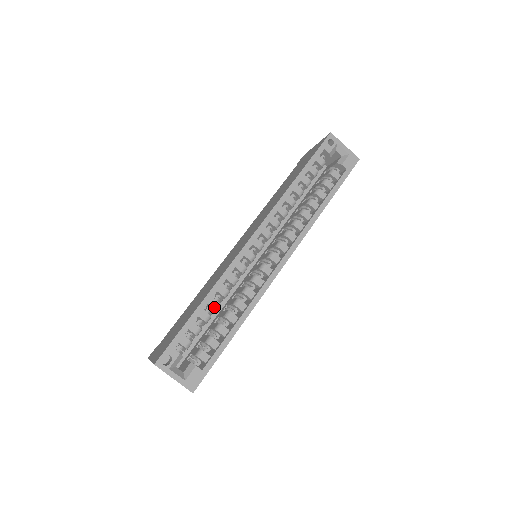
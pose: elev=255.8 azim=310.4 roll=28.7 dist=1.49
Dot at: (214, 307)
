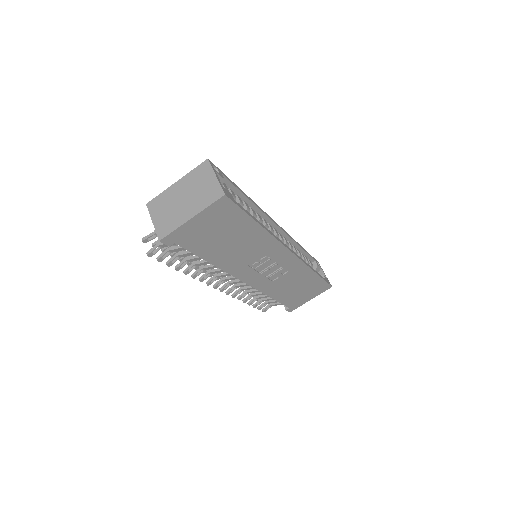
Dot at: (247, 207)
